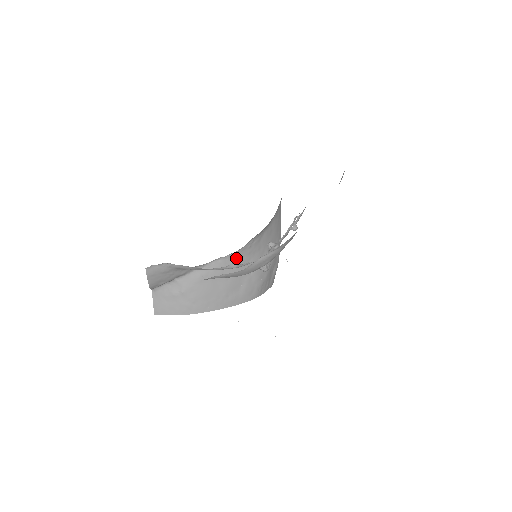
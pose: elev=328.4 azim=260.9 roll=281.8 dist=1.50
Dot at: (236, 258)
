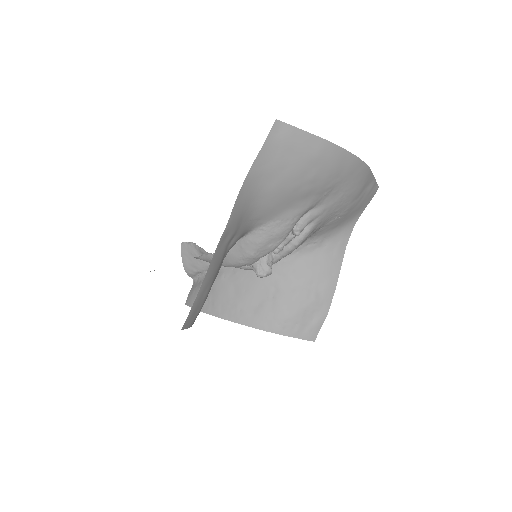
Dot at: occluded
